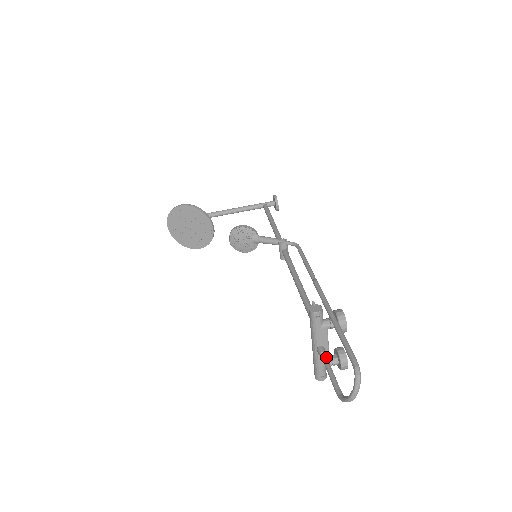
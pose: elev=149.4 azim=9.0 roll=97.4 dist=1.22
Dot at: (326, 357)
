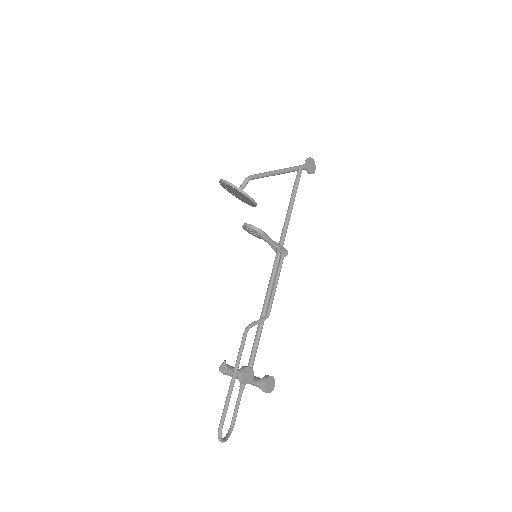
Dot at: (240, 392)
